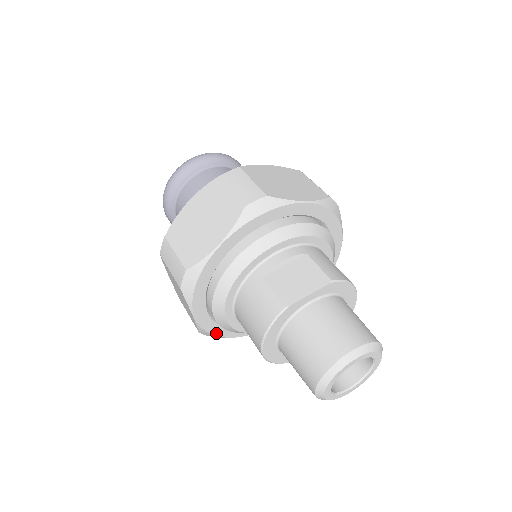
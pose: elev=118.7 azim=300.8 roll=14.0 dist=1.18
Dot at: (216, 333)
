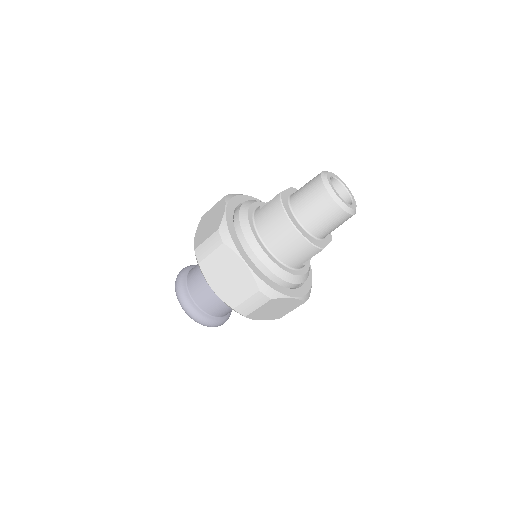
Dot at: (270, 285)
